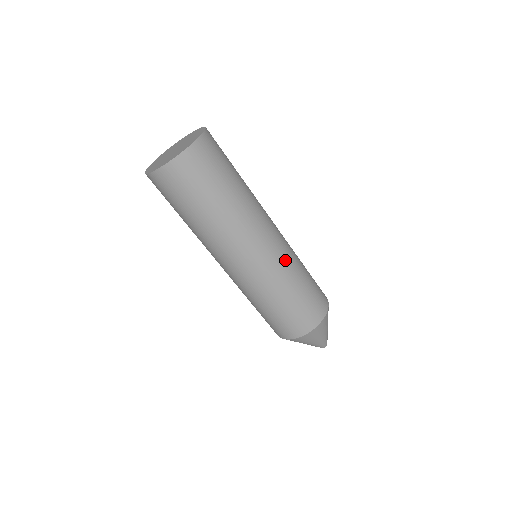
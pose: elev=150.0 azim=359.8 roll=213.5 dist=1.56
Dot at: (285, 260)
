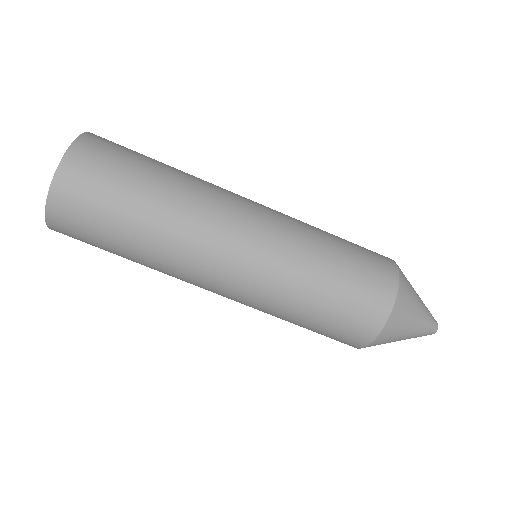
Dot at: (288, 229)
